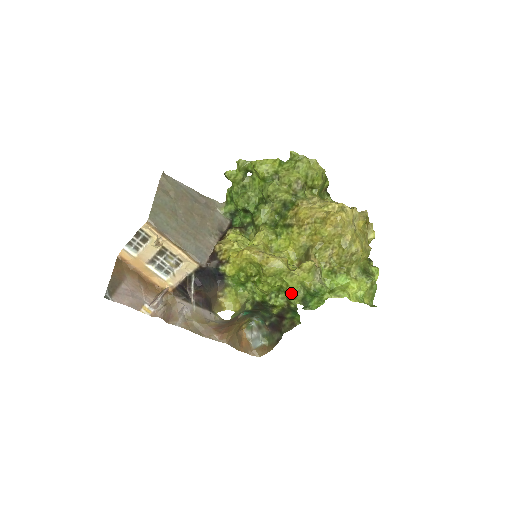
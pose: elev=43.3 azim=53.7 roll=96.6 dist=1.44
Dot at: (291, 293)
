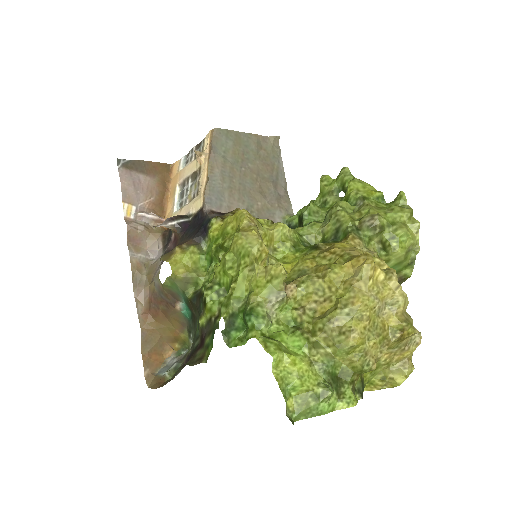
Dot at: (230, 294)
